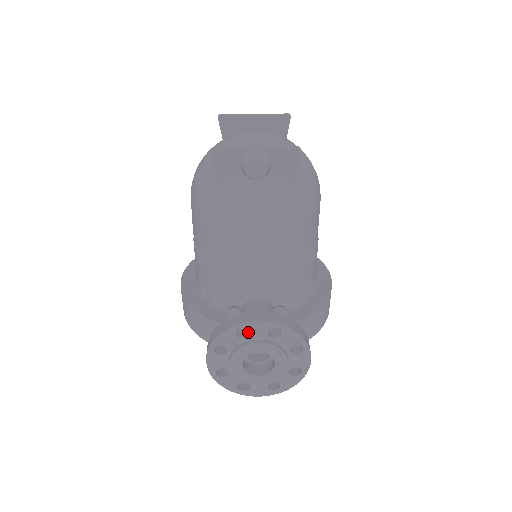
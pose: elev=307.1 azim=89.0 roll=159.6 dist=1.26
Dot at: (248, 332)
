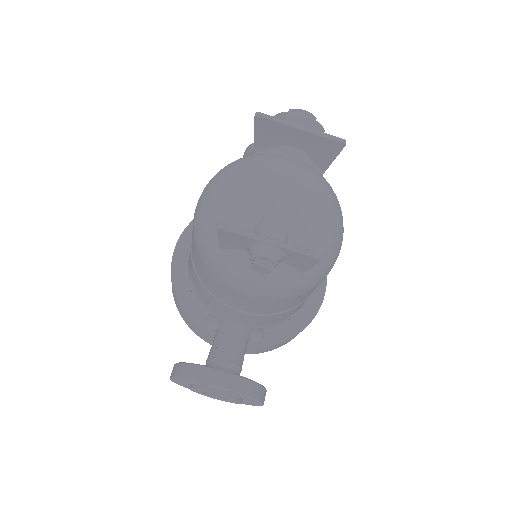
Dot at: occluded
